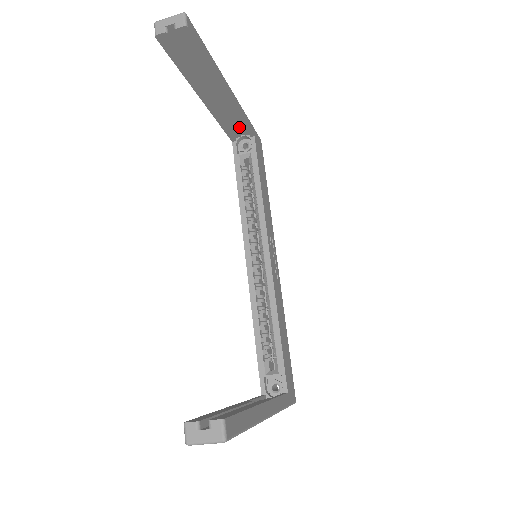
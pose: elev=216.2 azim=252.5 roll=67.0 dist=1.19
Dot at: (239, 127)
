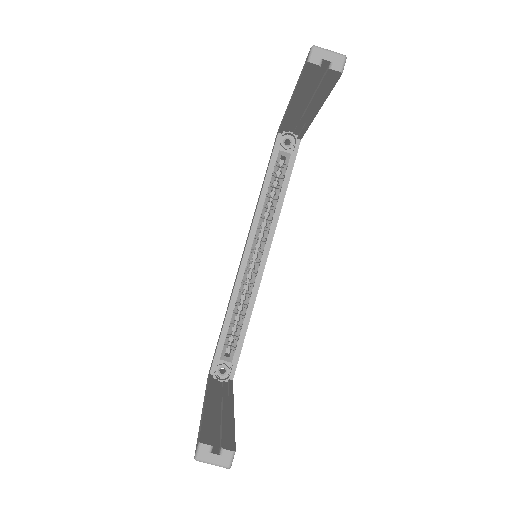
Dot at: (295, 127)
